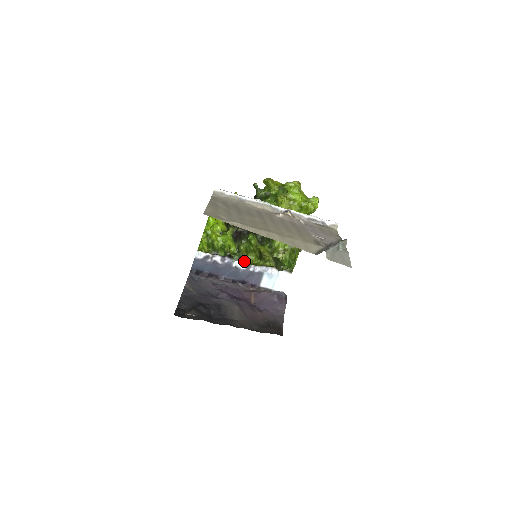
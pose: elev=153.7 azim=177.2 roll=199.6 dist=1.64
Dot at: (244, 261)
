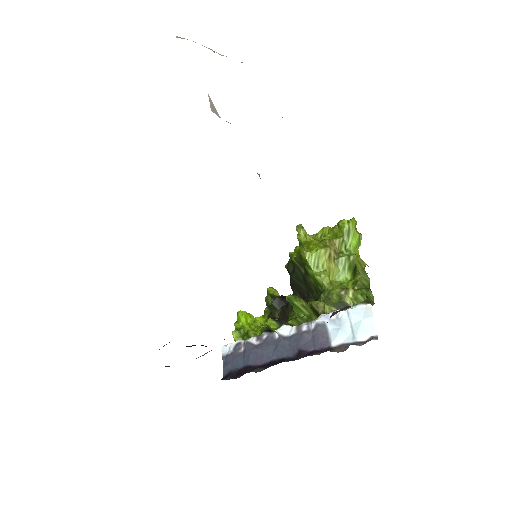
Dot at: (291, 326)
